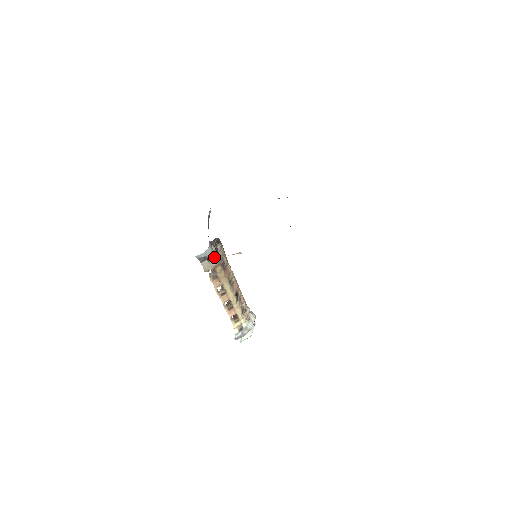
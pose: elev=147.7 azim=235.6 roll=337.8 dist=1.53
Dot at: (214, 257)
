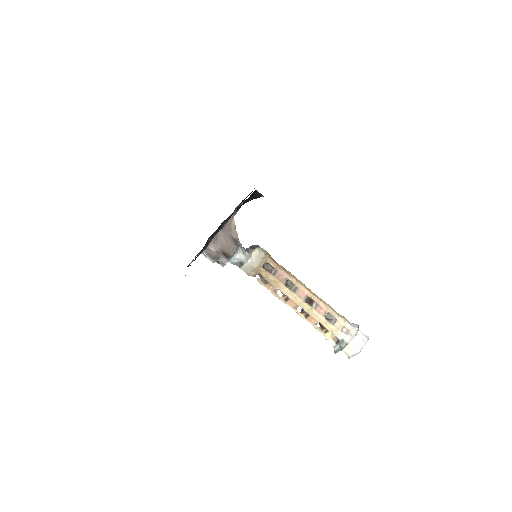
Dot at: (221, 260)
